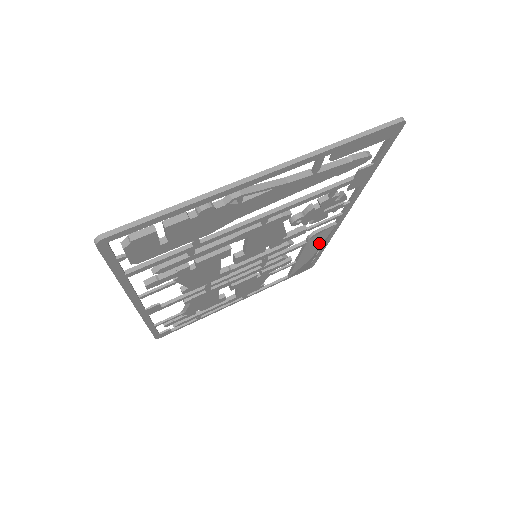
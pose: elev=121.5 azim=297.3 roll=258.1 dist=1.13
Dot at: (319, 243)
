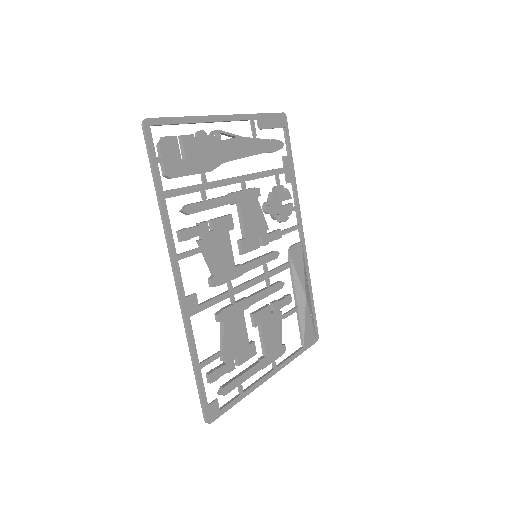
Dot at: (301, 268)
